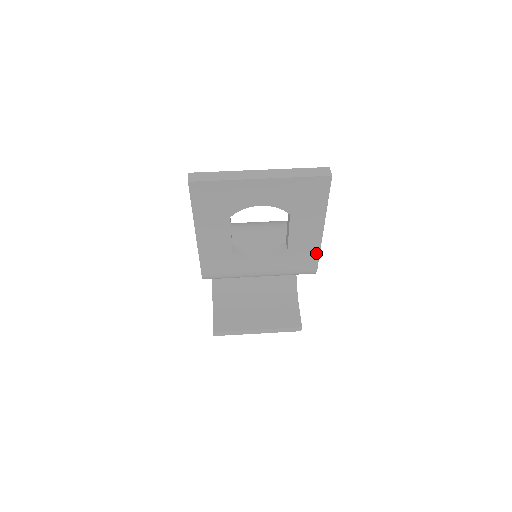
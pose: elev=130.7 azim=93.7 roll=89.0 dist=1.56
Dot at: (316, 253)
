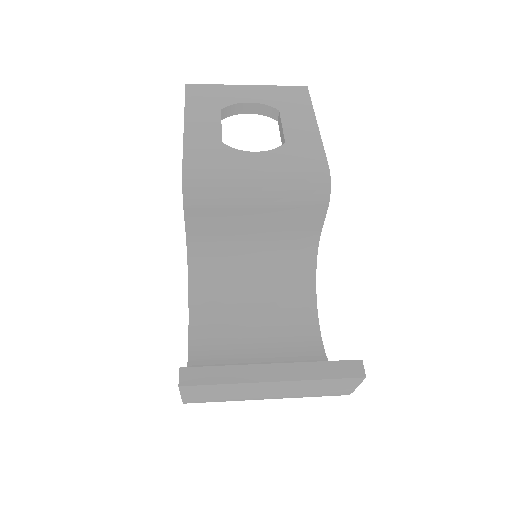
Dot at: (319, 148)
